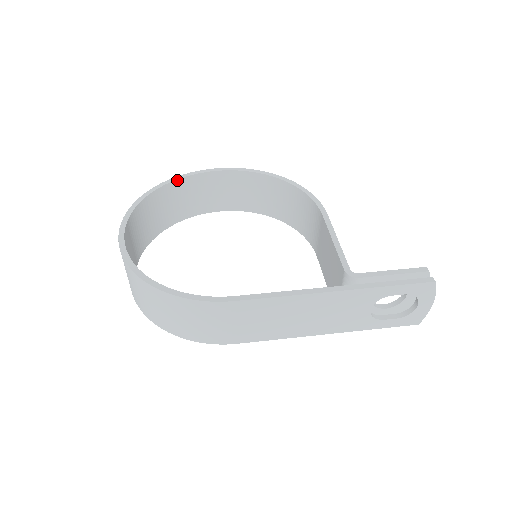
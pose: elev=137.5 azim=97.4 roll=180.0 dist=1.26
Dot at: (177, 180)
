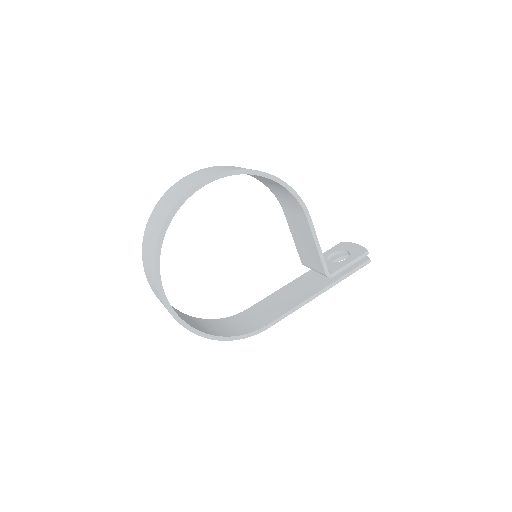
Dot at: (176, 212)
